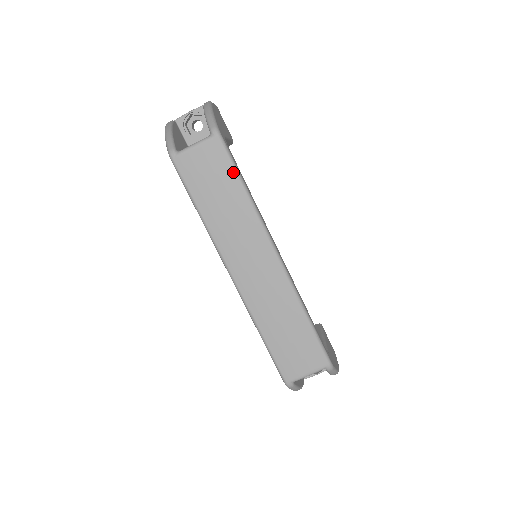
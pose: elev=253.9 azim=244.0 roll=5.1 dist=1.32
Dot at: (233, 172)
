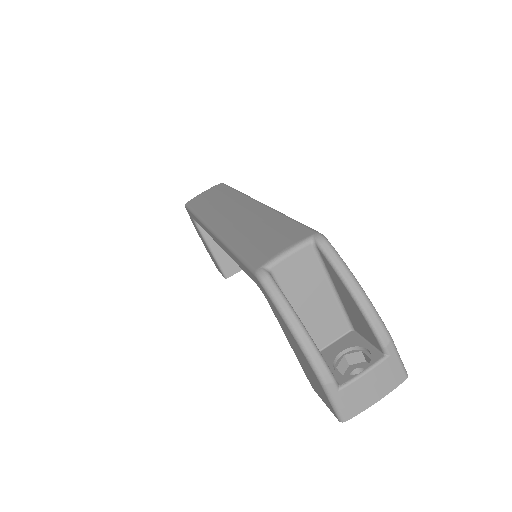
Dot at: (228, 188)
